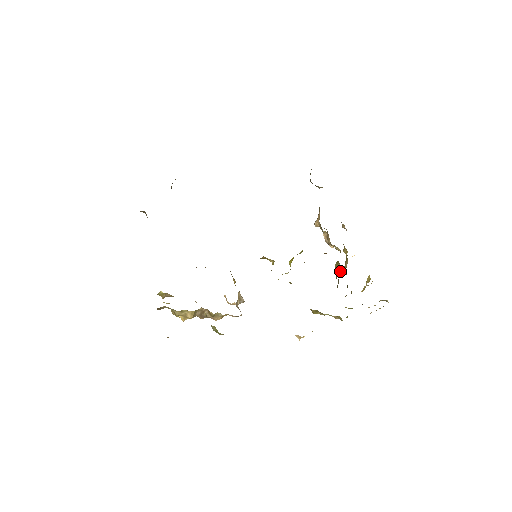
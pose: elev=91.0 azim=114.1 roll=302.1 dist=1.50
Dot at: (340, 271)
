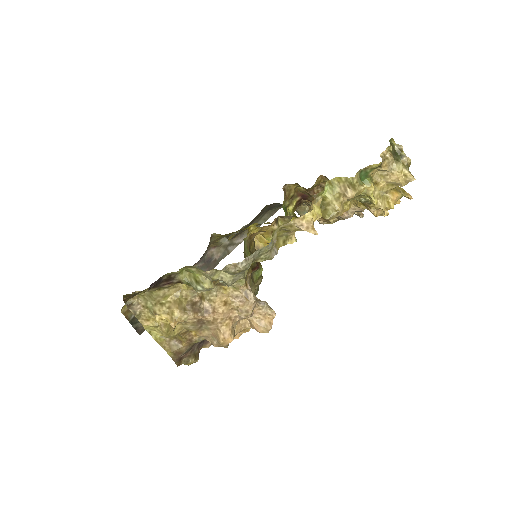
Dot at: (327, 179)
